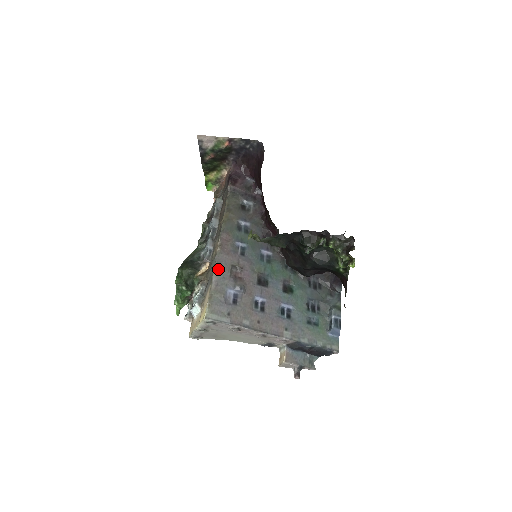
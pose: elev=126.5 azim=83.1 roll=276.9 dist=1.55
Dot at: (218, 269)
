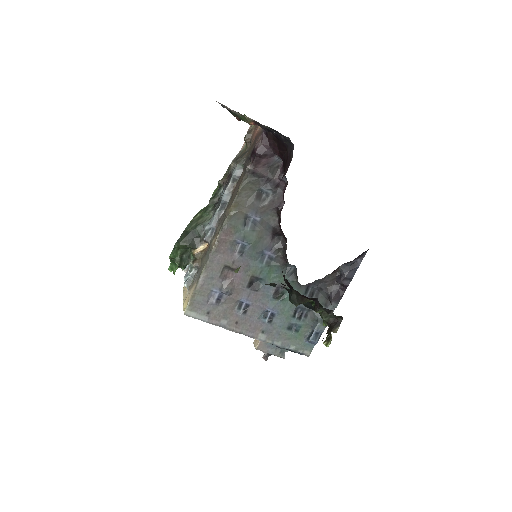
Dot at: (208, 268)
